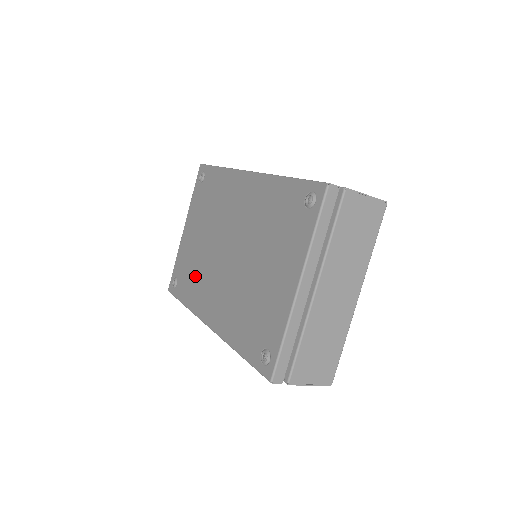
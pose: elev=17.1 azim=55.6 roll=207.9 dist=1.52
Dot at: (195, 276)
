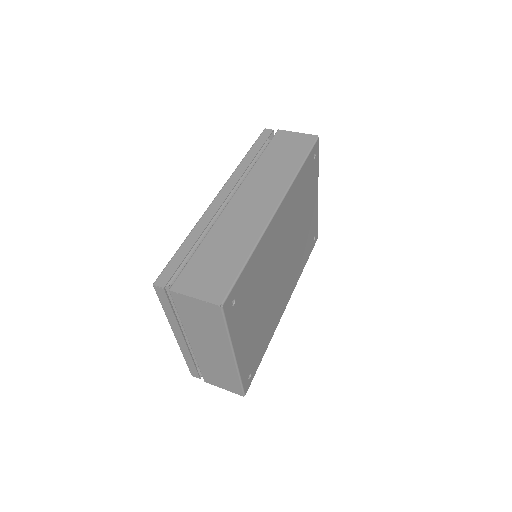
Dot at: occluded
